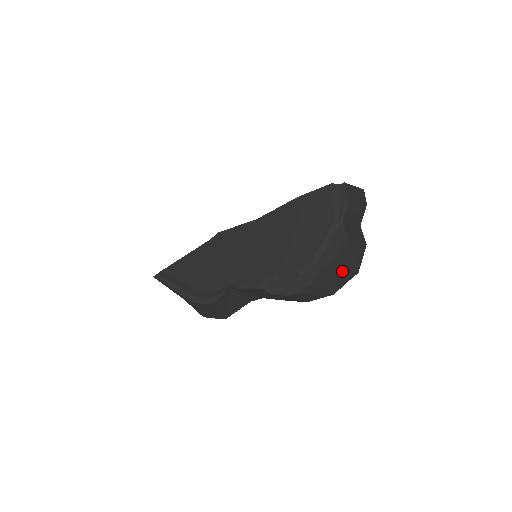
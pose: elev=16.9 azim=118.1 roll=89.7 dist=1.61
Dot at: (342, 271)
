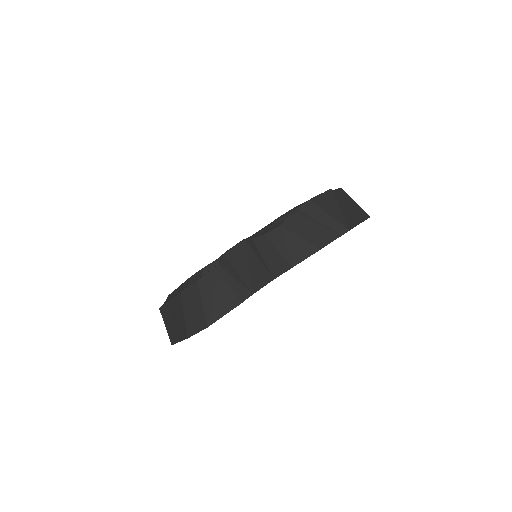
Dot at: (327, 218)
